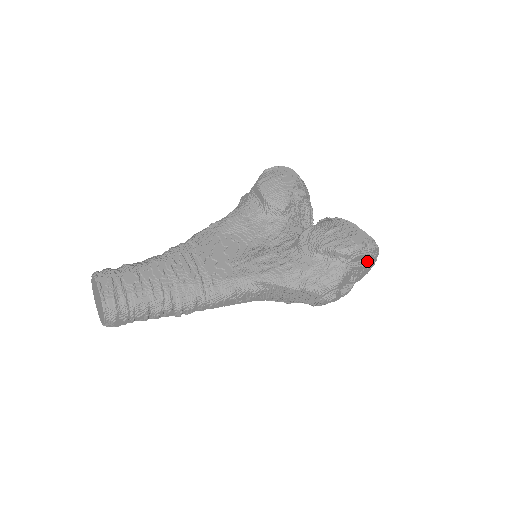
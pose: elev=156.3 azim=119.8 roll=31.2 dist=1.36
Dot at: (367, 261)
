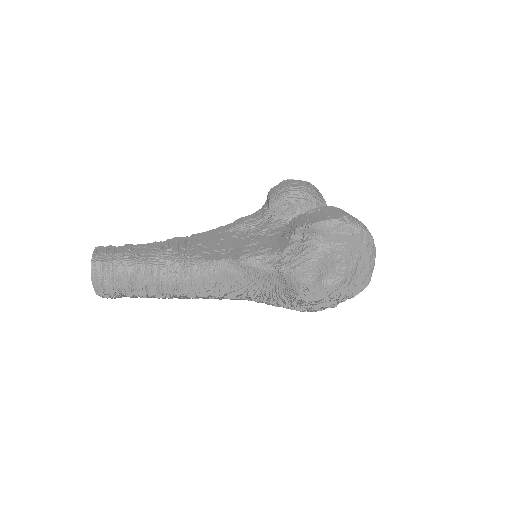
Dot at: (356, 248)
